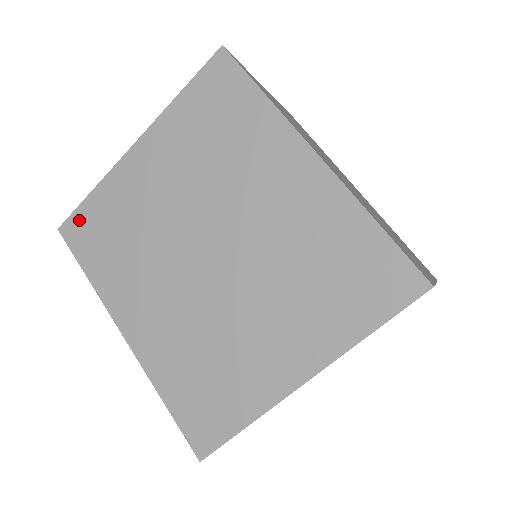
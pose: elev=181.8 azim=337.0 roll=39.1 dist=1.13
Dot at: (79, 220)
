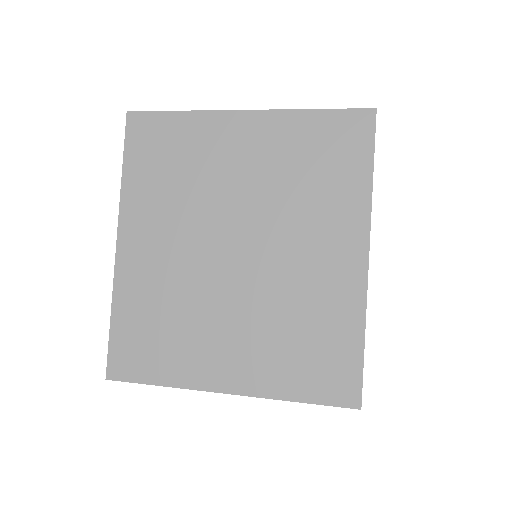
Dot at: (151, 123)
